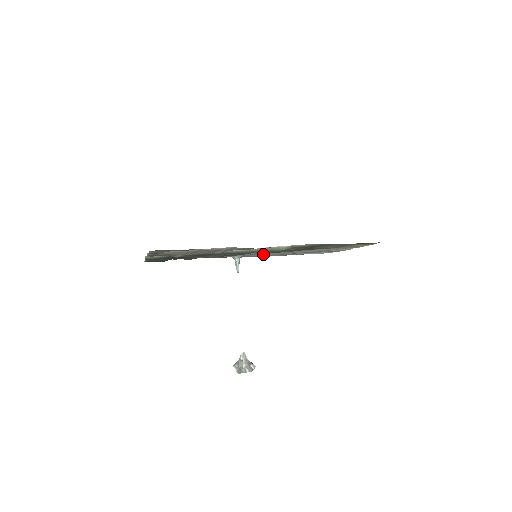
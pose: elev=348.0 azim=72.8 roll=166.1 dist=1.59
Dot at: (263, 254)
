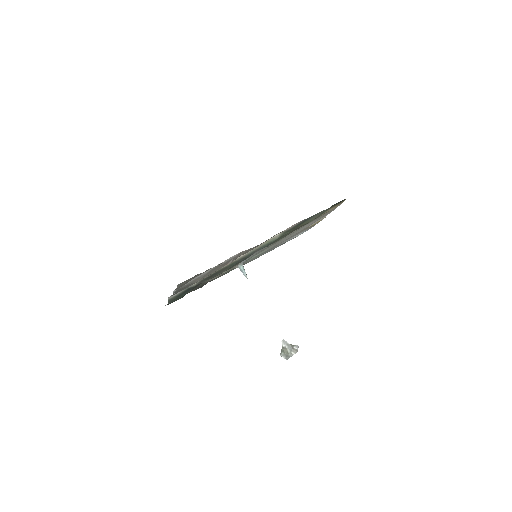
Dot at: (259, 254)
